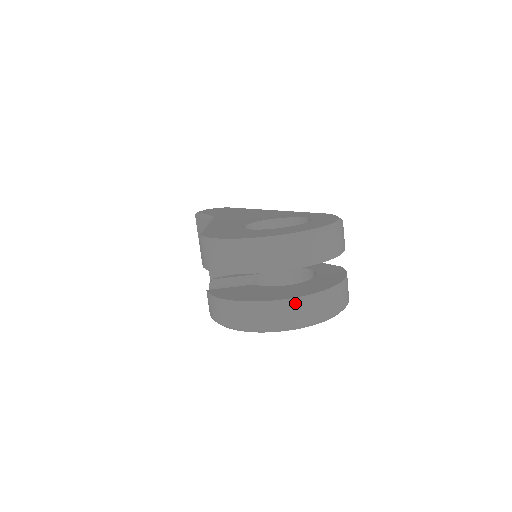
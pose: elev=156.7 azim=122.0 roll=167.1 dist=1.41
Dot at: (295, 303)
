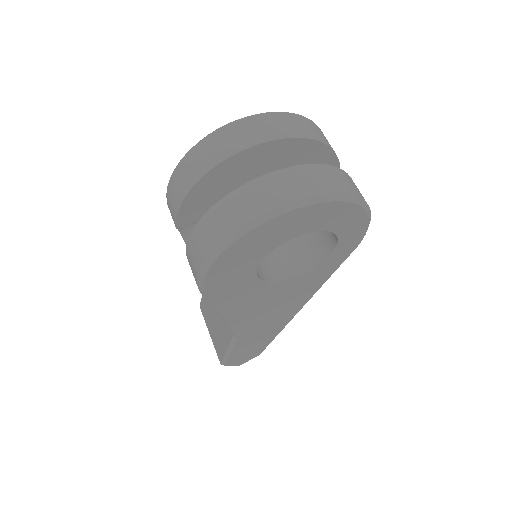
Dot at: (282, 175)
